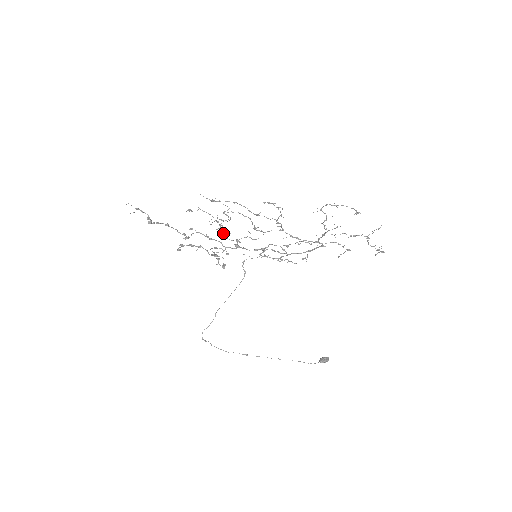
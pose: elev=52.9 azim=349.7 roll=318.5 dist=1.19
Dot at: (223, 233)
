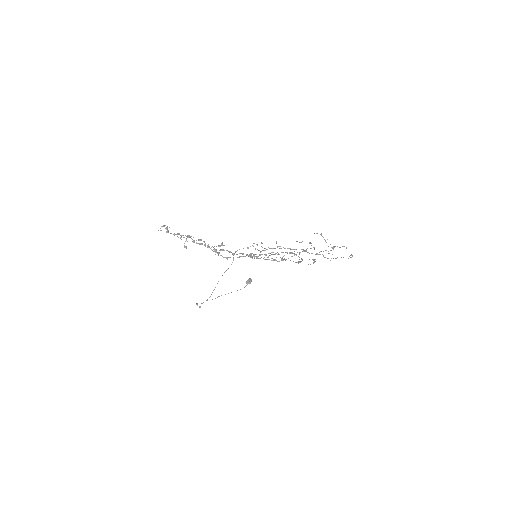
Dot at: (250, 255)
